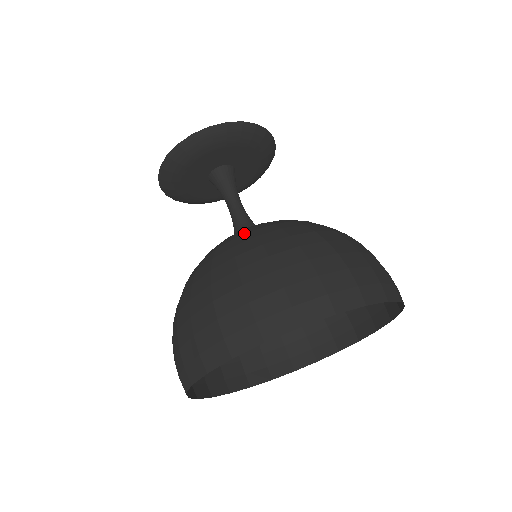
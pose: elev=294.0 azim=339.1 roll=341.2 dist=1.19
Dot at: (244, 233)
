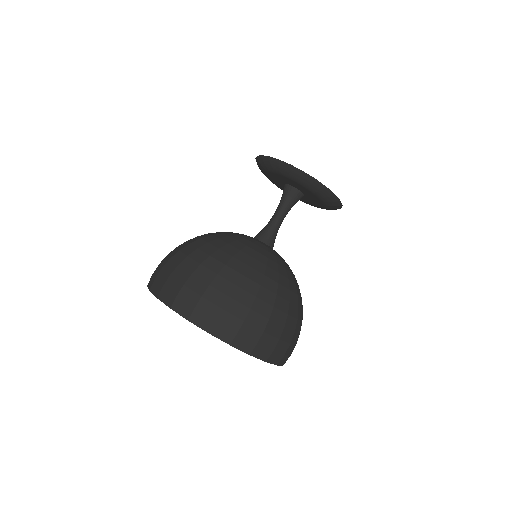
Dot at: (249, 253)
